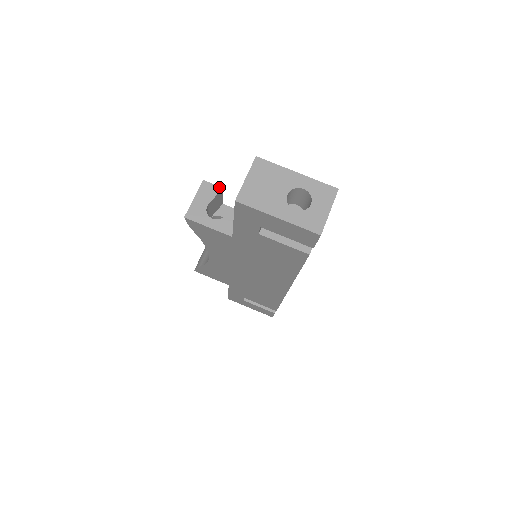
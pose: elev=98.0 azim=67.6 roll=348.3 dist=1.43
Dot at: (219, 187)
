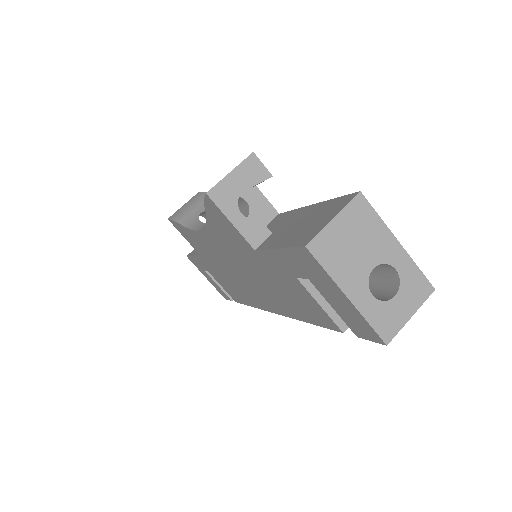
Dot at: (269, 173)
